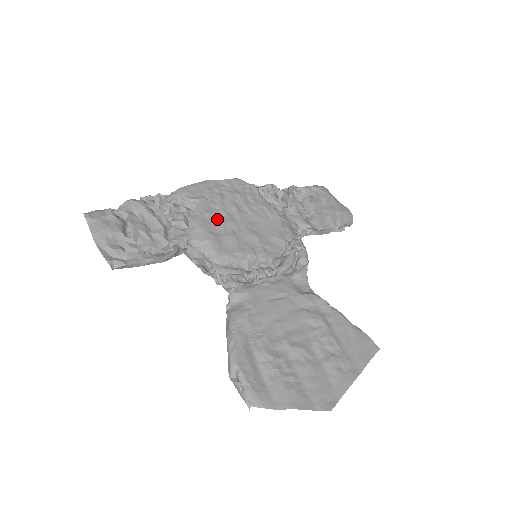
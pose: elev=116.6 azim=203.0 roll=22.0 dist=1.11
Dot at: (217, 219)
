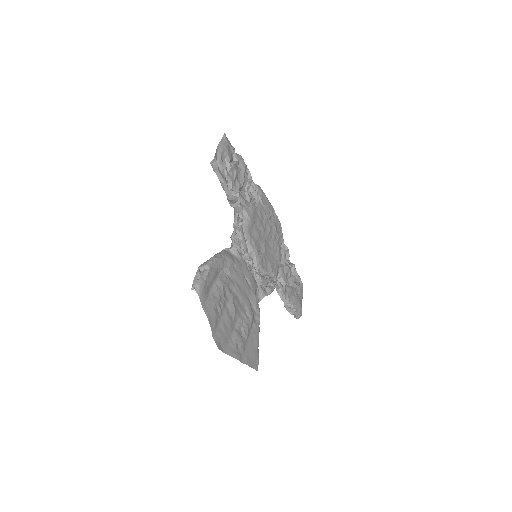
Dot at: (260, 220)
